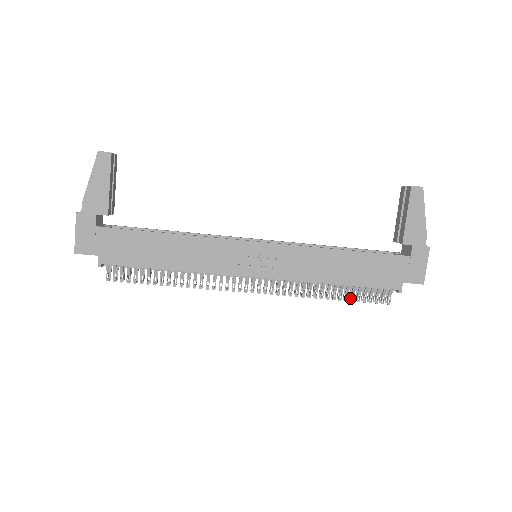
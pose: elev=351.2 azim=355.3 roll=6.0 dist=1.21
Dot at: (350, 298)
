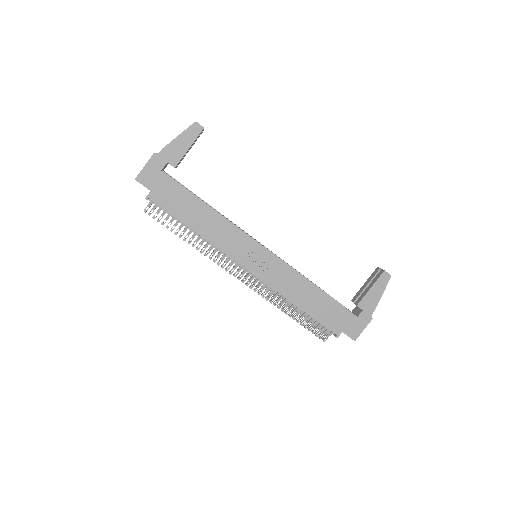
Dot at: (301, 322)
